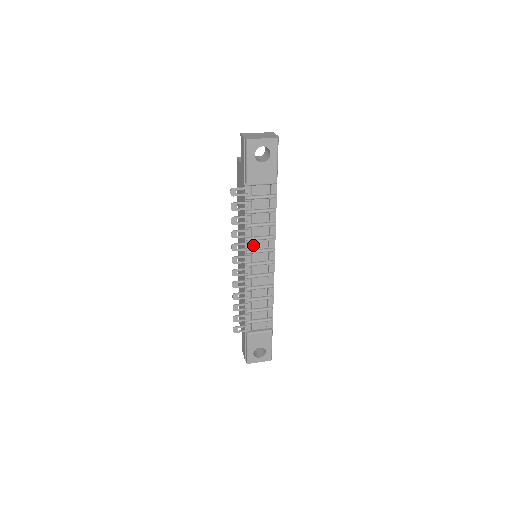
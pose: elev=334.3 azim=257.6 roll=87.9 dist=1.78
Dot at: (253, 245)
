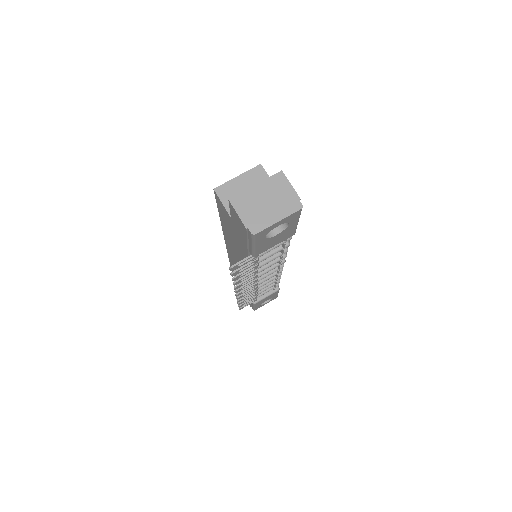
Dot at: occluded
